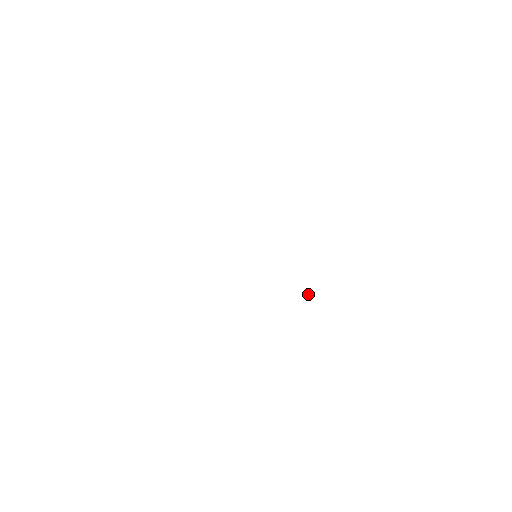
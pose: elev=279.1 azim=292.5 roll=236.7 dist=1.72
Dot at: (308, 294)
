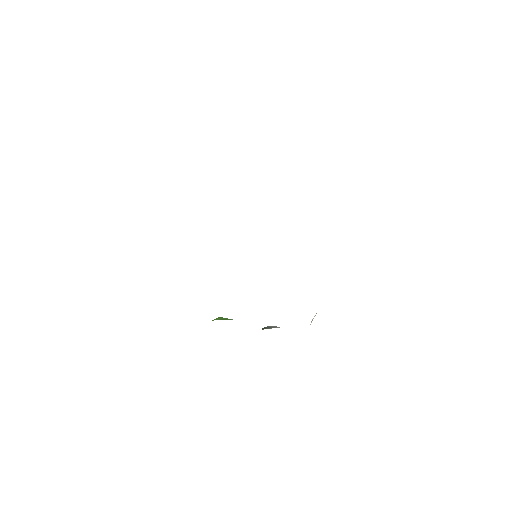
Dot at: occluded
